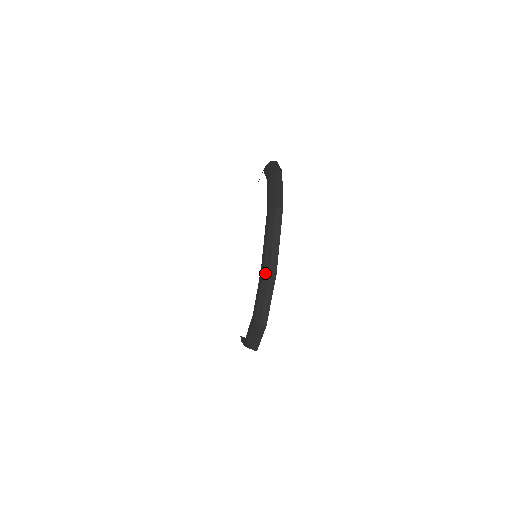
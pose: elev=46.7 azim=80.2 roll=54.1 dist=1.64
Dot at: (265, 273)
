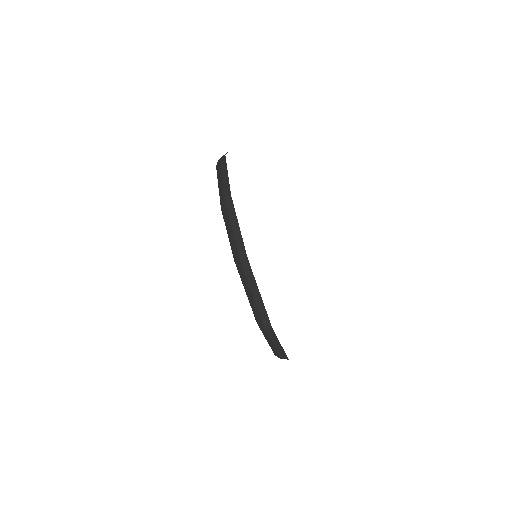
Dot at: (261, 328)
